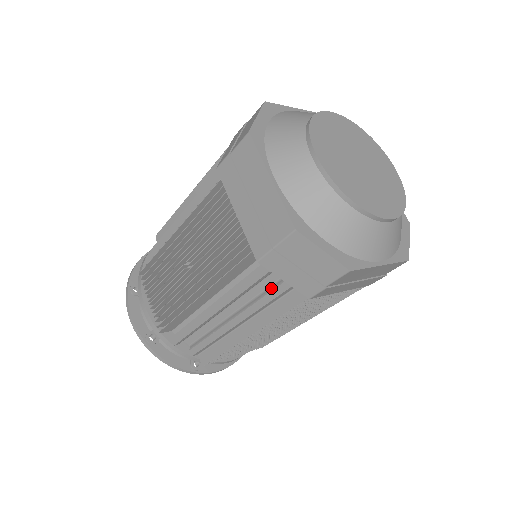
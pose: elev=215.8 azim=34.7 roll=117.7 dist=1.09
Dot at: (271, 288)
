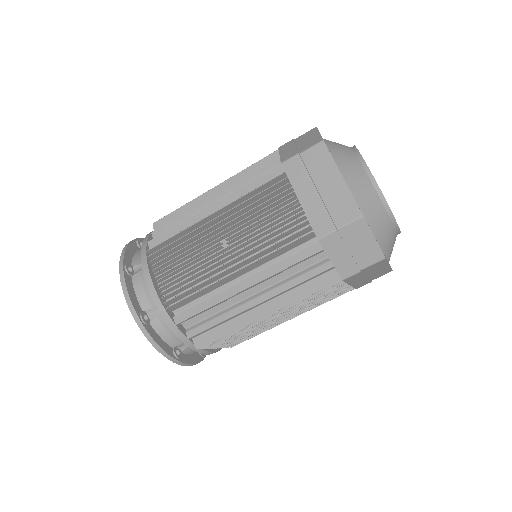
Dot at: (305, 271)
